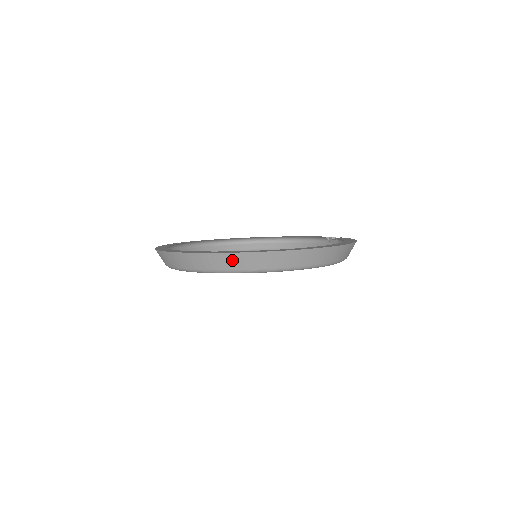
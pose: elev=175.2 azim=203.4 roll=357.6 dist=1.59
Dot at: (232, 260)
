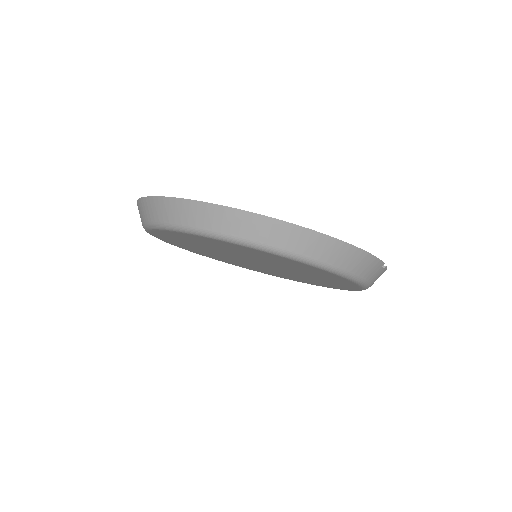
Dot at: (144, 208)
